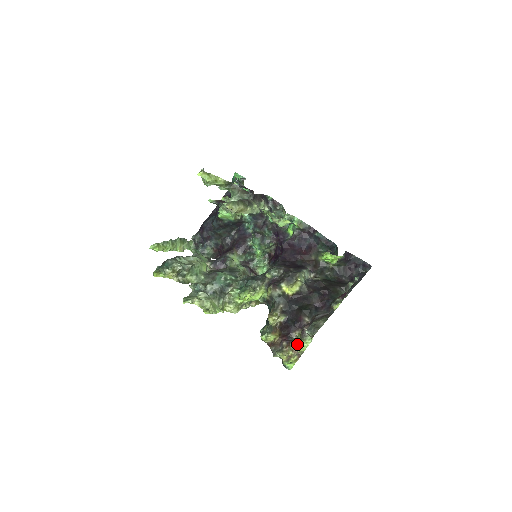
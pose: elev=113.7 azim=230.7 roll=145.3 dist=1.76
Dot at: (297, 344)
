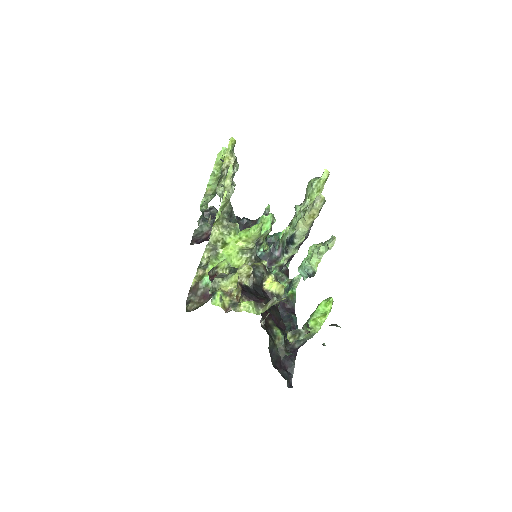
Dot at: (242, 301)
